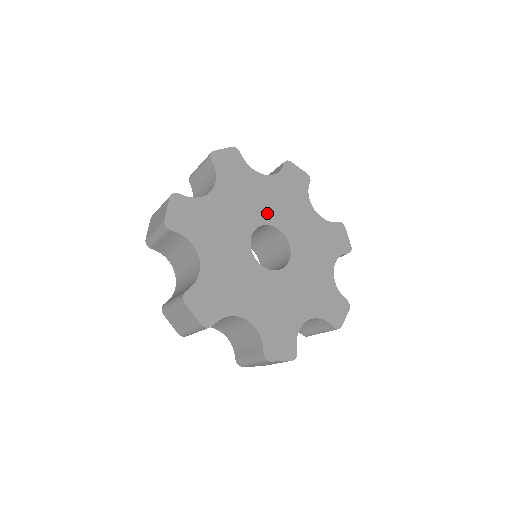
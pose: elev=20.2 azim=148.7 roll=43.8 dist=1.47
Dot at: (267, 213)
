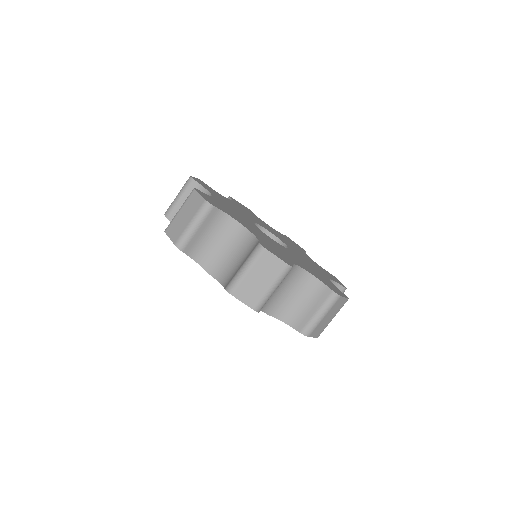
Dot at: (269, 230)
